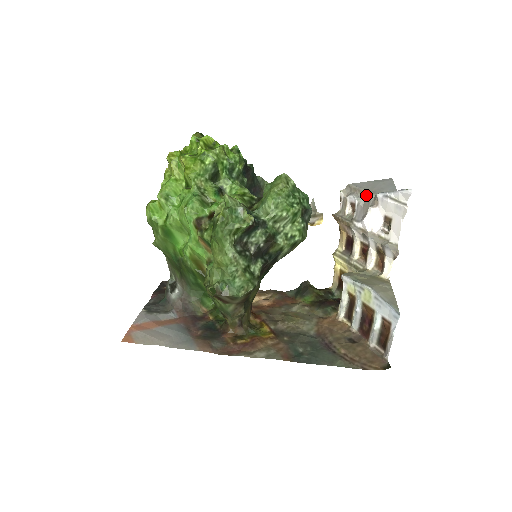
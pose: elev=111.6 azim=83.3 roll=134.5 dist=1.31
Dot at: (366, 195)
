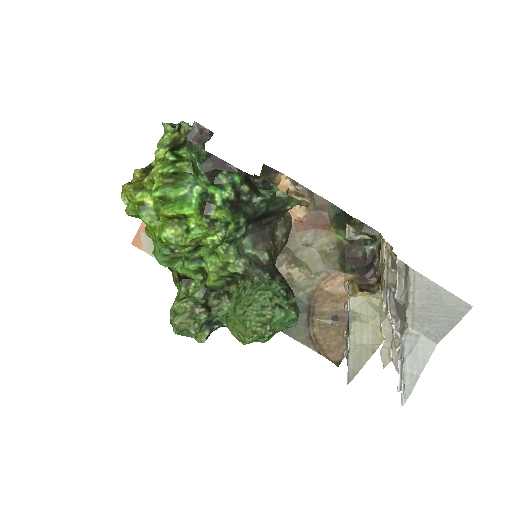
Dot at: (404, 311)
